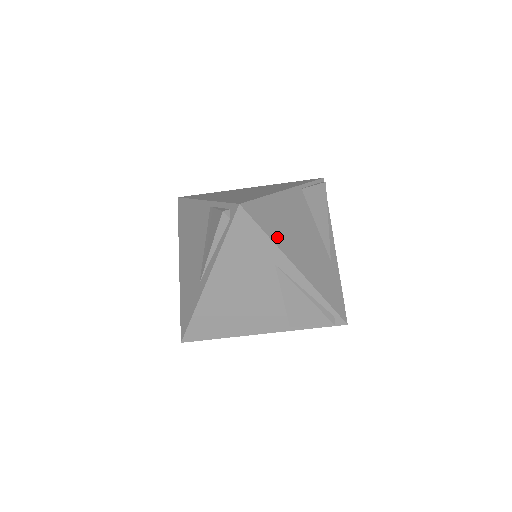
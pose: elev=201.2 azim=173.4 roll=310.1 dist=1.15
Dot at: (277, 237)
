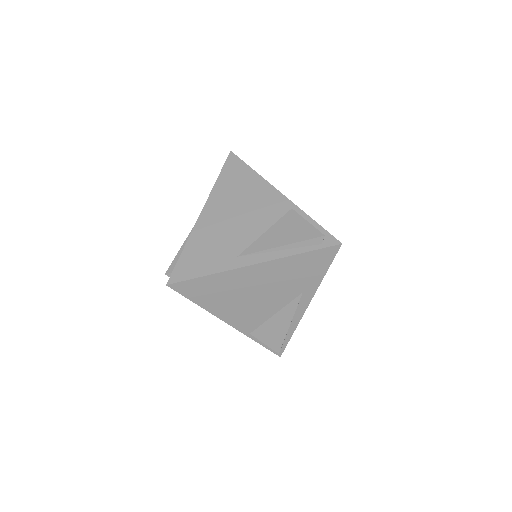
Dot at: occluded
